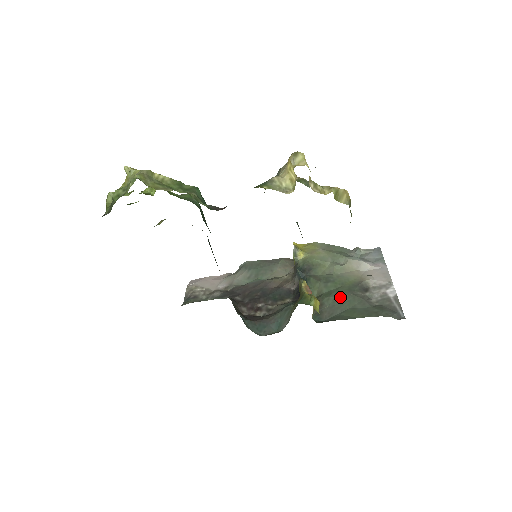
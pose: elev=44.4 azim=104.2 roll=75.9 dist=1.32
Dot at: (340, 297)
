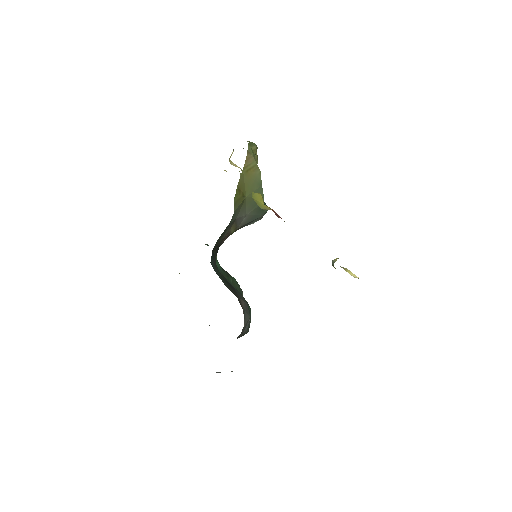
Dot at: occluded
